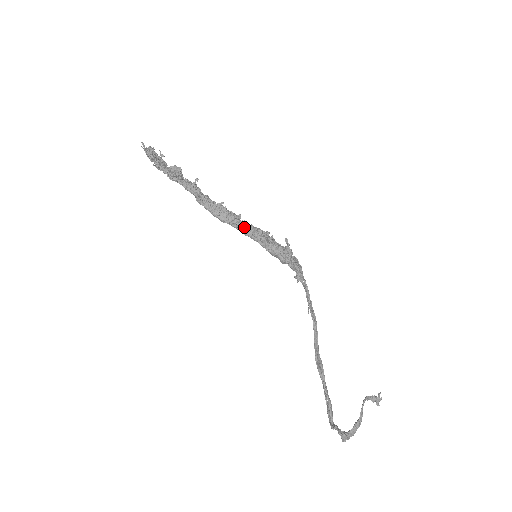
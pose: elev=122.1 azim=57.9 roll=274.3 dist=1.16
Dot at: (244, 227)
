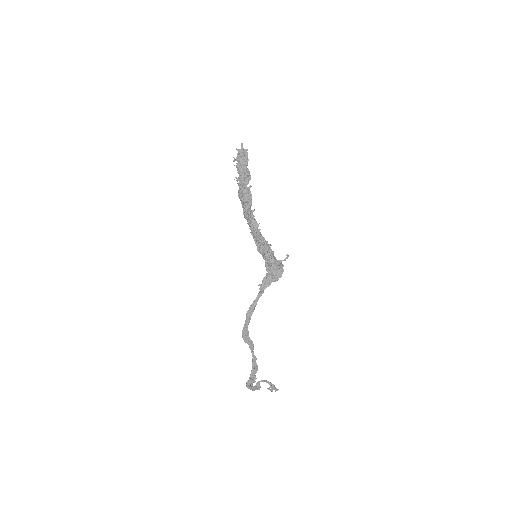
Dot at: (254, 234)
